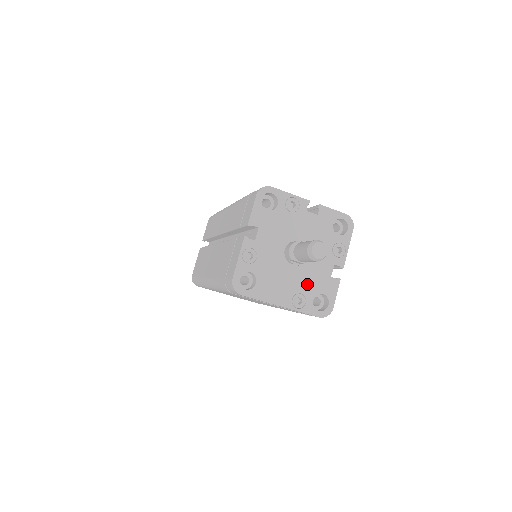
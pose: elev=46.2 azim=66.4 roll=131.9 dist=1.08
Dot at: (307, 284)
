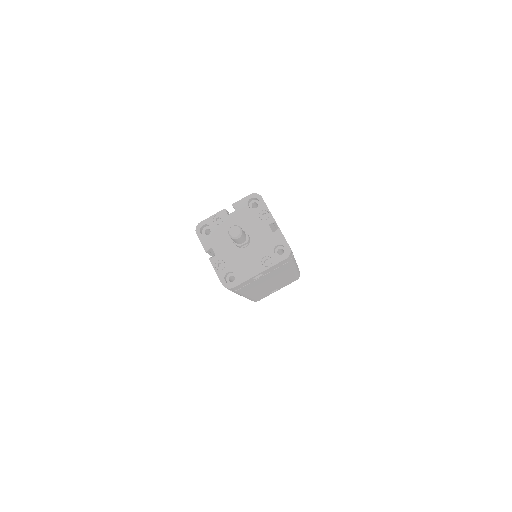
Dot at: (263, 249)
